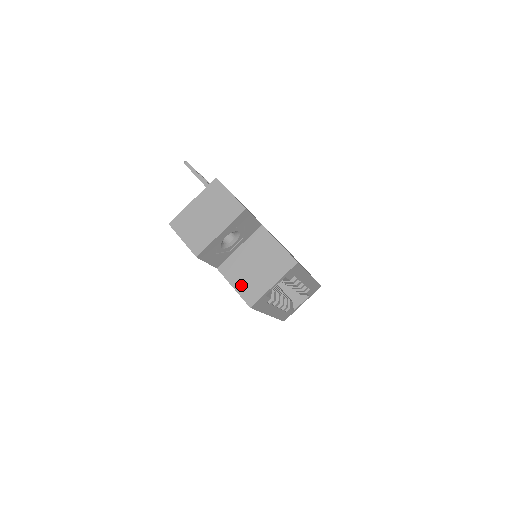
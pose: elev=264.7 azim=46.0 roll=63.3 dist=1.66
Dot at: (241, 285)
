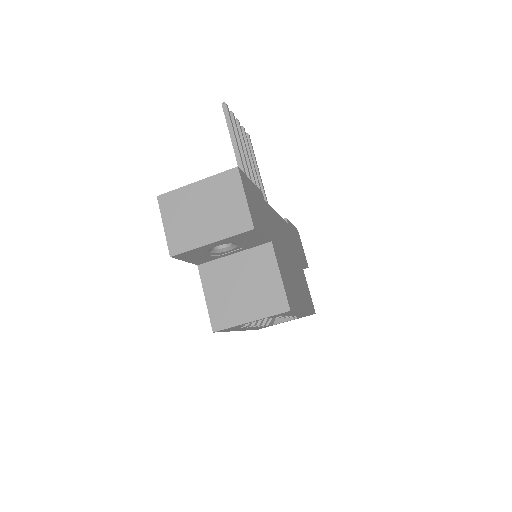
Dot at: (215, 300)
